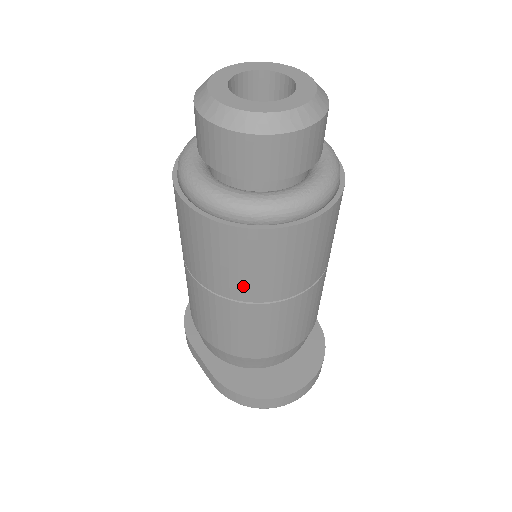
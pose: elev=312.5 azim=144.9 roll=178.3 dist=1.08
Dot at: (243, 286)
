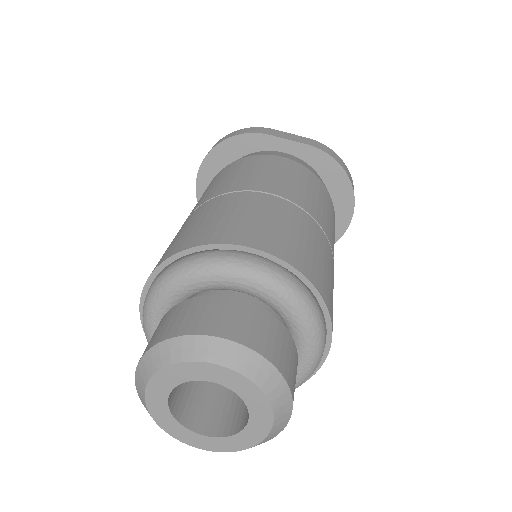
Dot at: occluded
